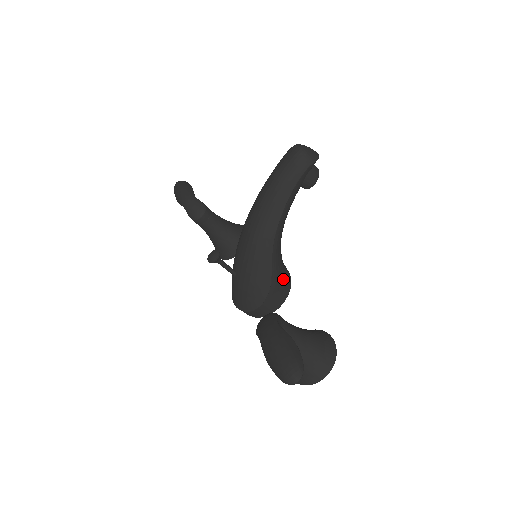
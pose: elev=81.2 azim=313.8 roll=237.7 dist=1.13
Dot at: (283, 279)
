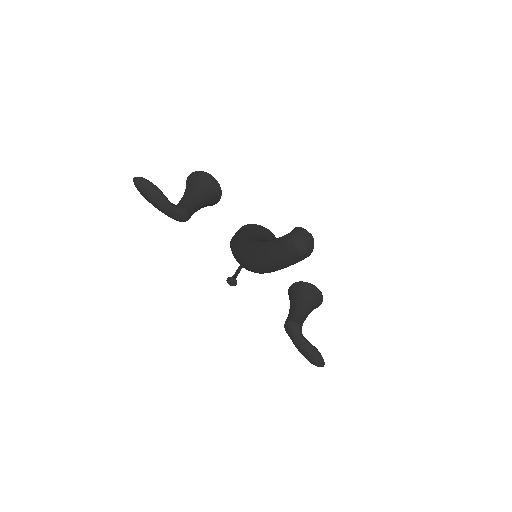
Dot at: occluded
